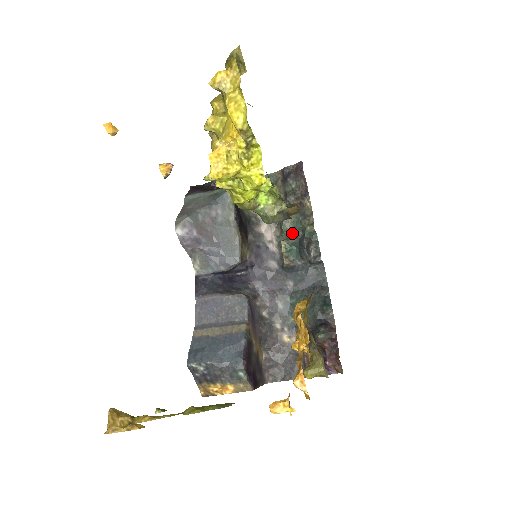
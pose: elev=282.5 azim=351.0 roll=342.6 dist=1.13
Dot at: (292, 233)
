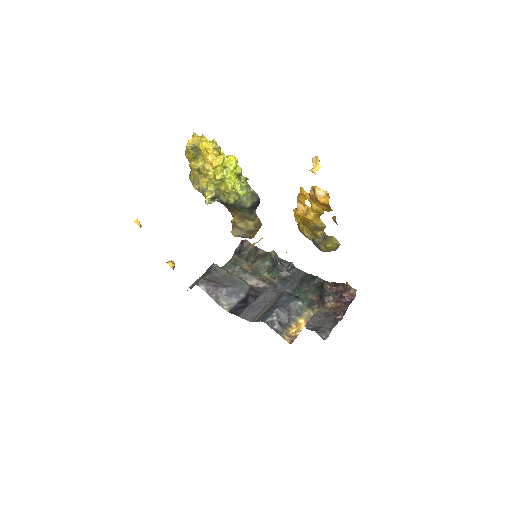
Dot at: (266, 269)
